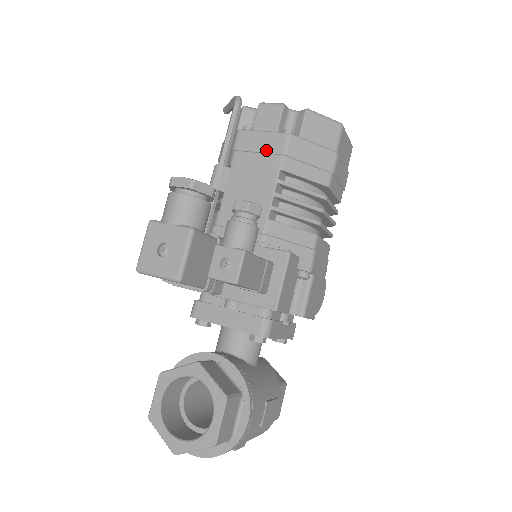
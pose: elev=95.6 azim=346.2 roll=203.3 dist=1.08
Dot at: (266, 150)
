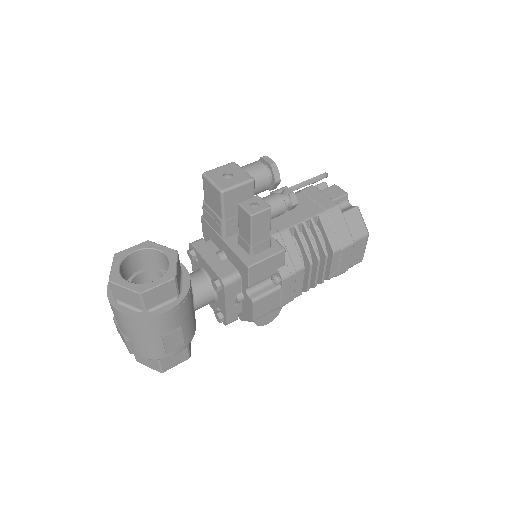
Dot at: (319, 202)
